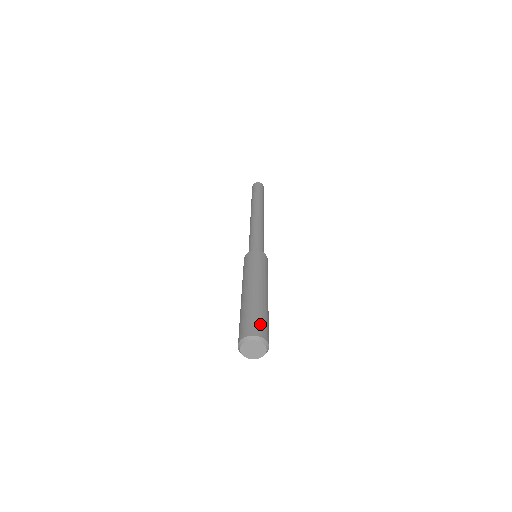
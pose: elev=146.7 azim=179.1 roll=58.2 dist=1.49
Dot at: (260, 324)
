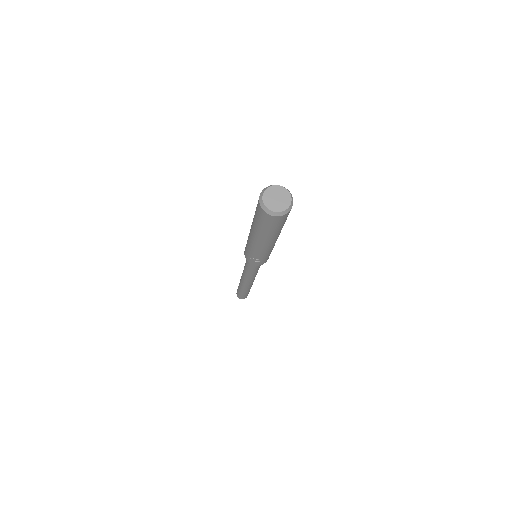
Dot at: occluded
